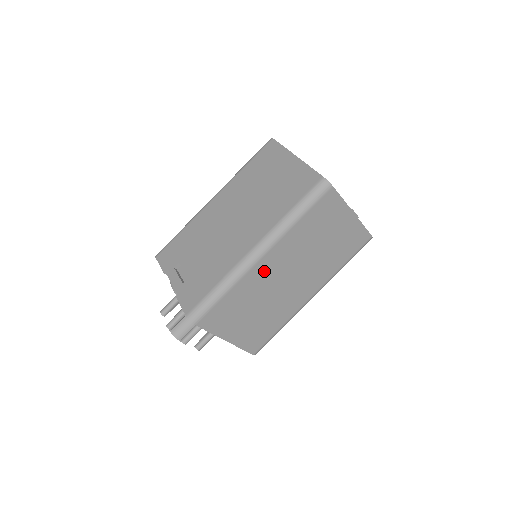
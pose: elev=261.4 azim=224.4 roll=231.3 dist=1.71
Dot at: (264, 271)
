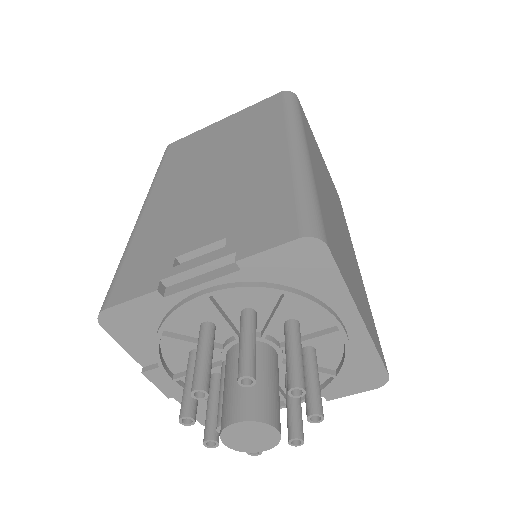
Dot at: (319, 180)
